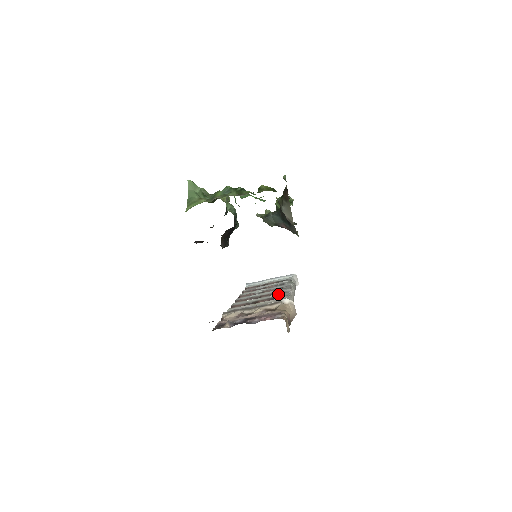
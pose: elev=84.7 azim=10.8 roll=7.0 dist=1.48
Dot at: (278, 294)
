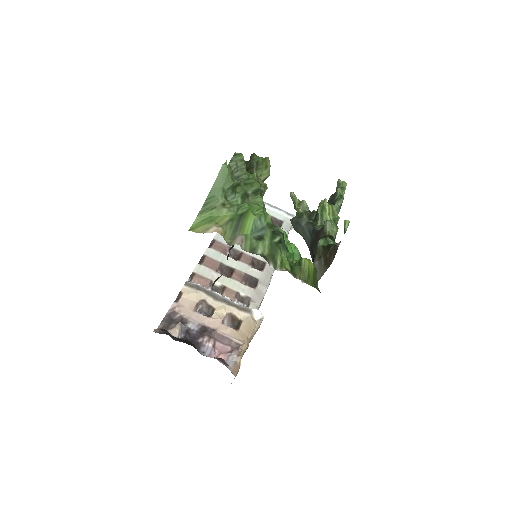
Dot at: (259, 271)
